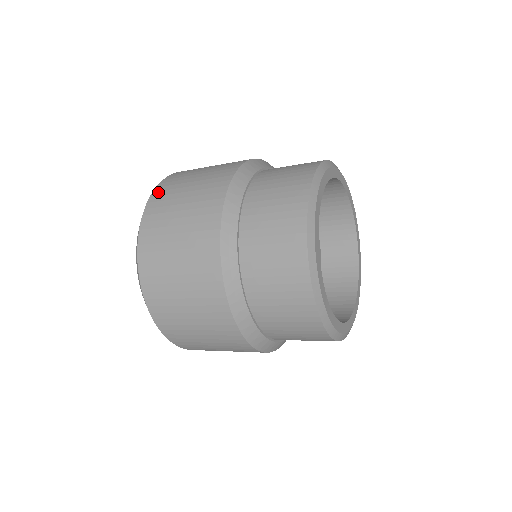
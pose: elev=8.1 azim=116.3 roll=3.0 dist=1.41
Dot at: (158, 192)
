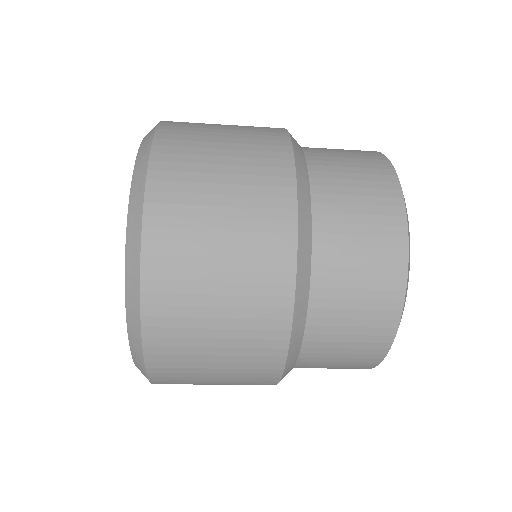
Dot at: occluded
